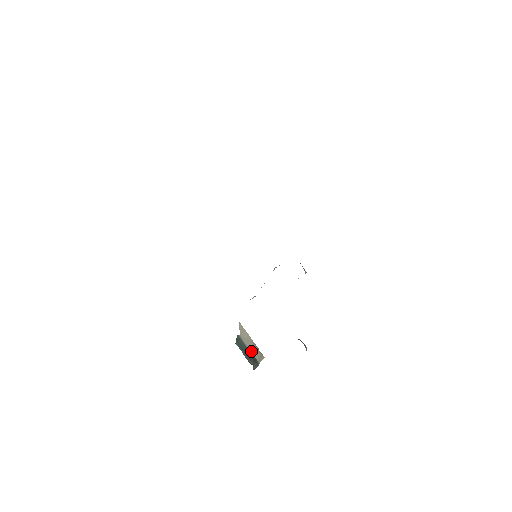
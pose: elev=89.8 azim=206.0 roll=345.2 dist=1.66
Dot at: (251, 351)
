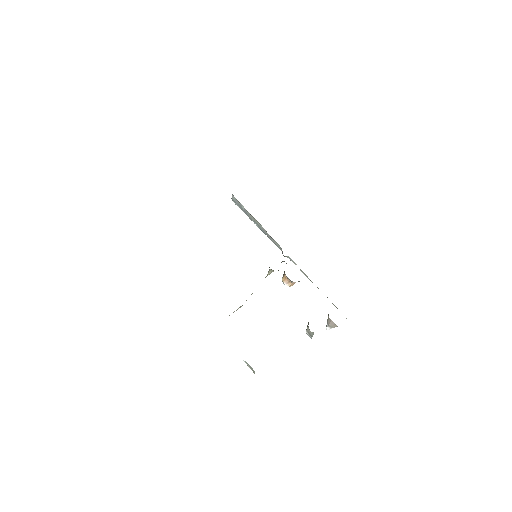
Dot at: occluded
